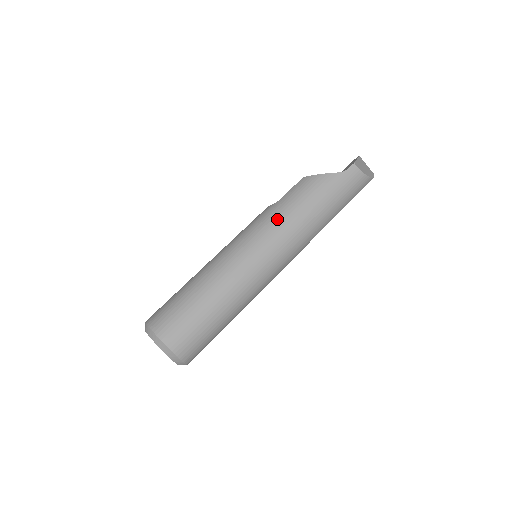
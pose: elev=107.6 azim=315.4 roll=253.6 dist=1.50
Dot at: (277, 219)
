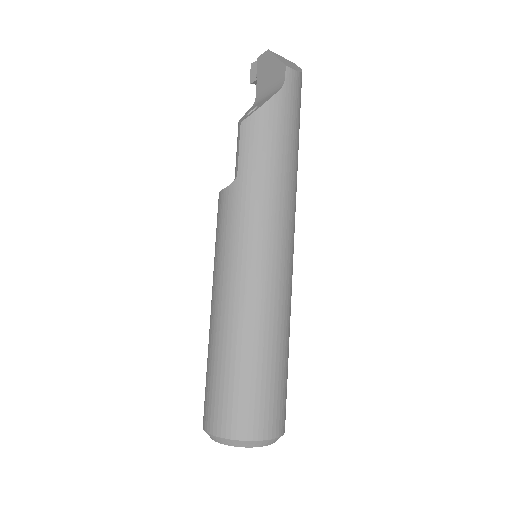
Dot at: (261, 199)
